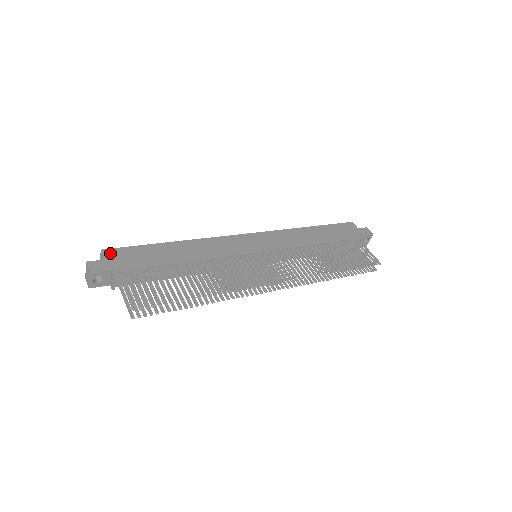
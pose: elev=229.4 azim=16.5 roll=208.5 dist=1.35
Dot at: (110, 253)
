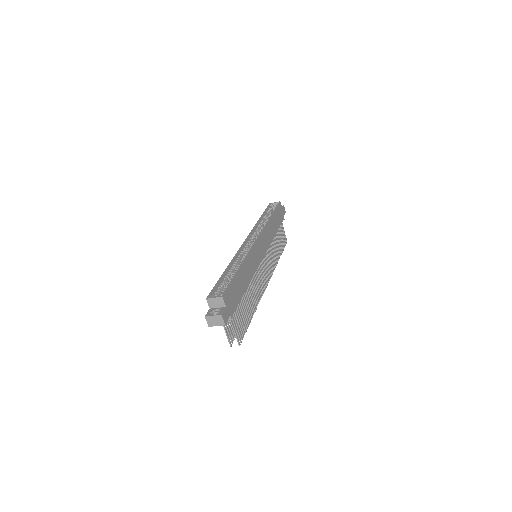
Dot at: (226, 298)
